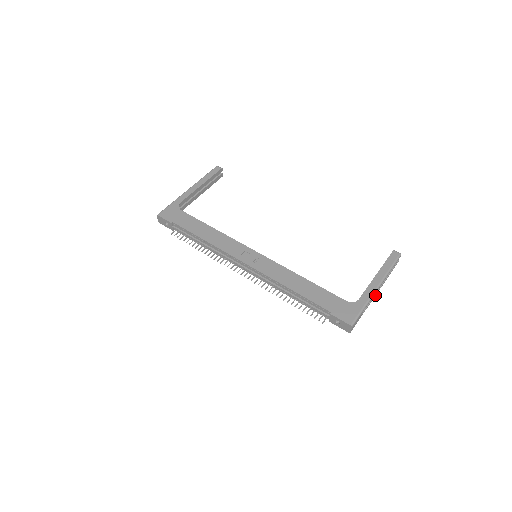
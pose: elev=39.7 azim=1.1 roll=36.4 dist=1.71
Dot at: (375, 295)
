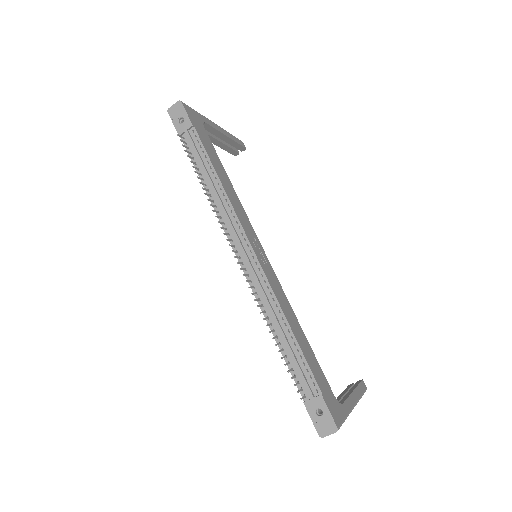
Dot at: occluded
